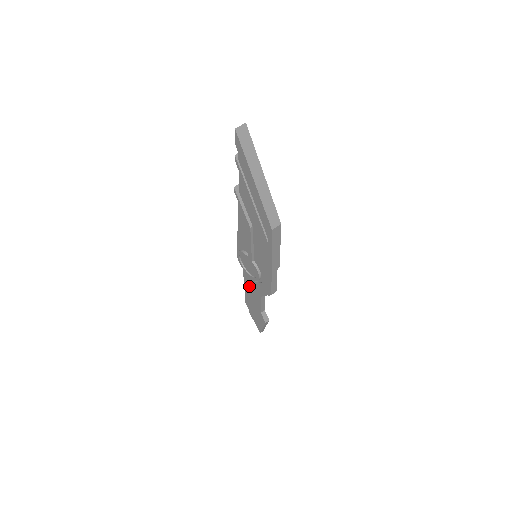
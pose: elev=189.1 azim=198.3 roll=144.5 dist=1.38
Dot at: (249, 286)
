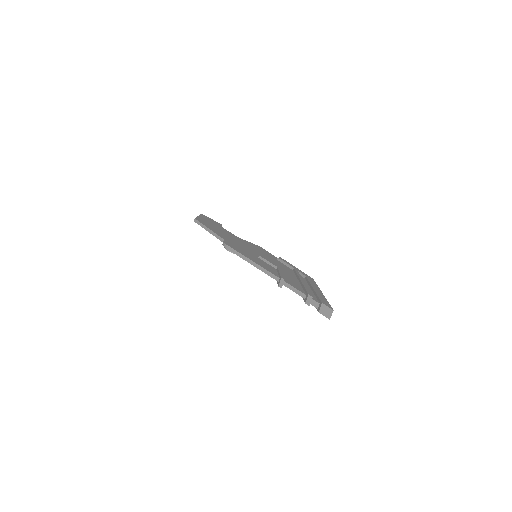
Dot at: occluded
